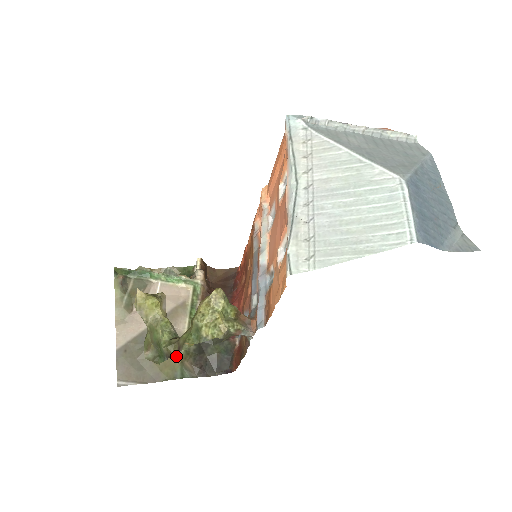
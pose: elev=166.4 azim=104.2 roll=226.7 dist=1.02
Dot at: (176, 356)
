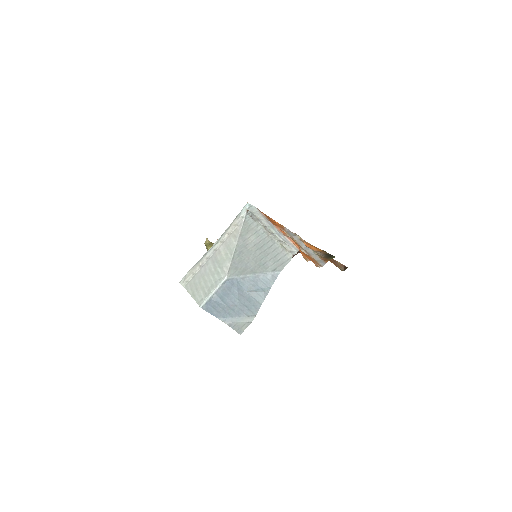
Dot at: occluded
